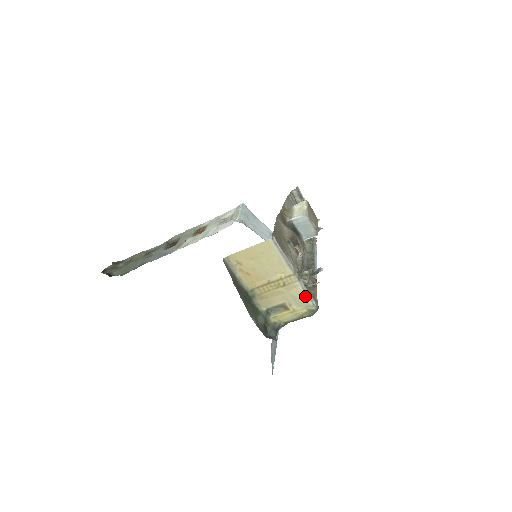
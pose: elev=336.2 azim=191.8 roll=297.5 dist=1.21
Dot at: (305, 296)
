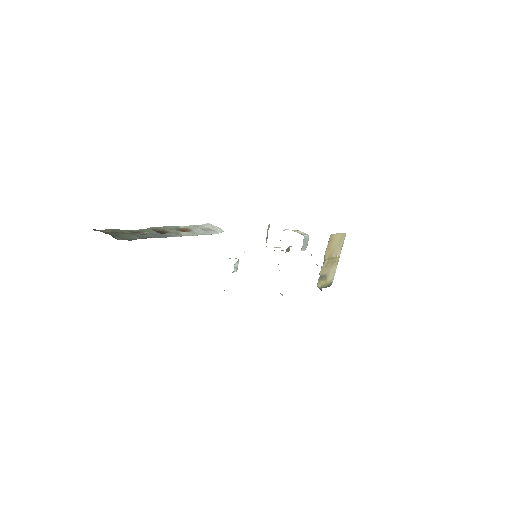
Dot at: occluded
